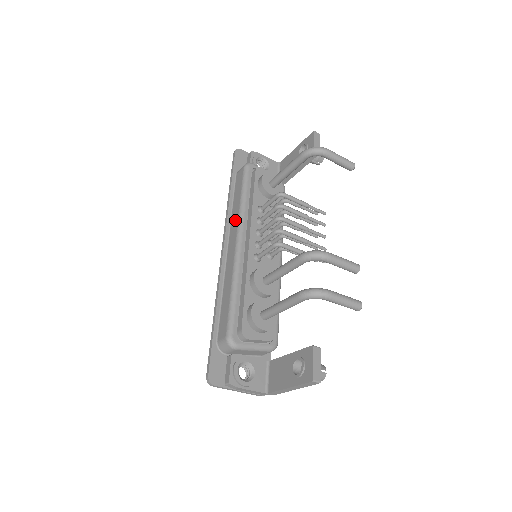
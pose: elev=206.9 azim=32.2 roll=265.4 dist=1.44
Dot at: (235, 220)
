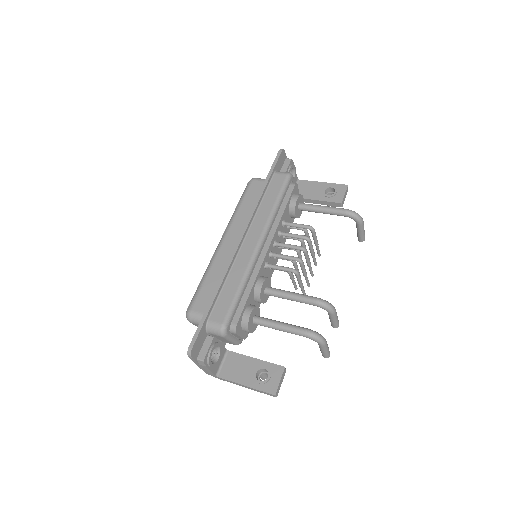
Dot at: (262, 219)
